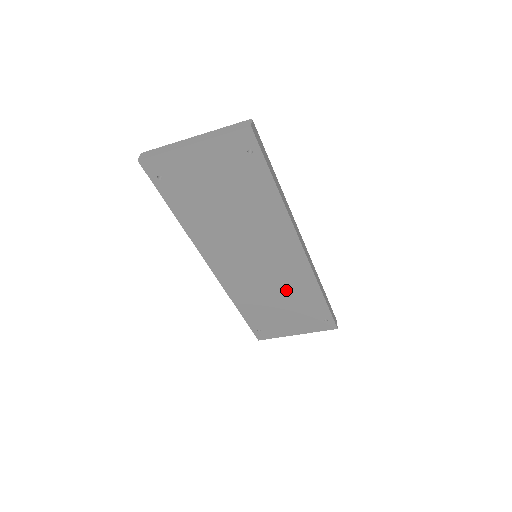
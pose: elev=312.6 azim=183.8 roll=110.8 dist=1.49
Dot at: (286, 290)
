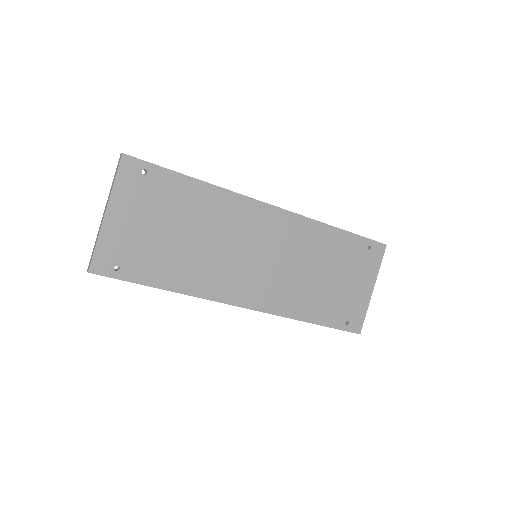
Dot at: (310, 257)
